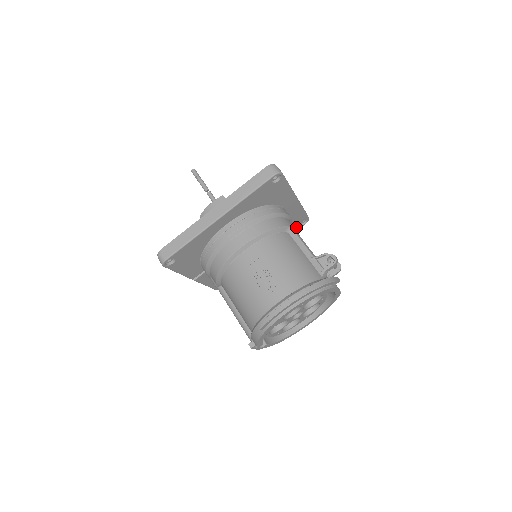
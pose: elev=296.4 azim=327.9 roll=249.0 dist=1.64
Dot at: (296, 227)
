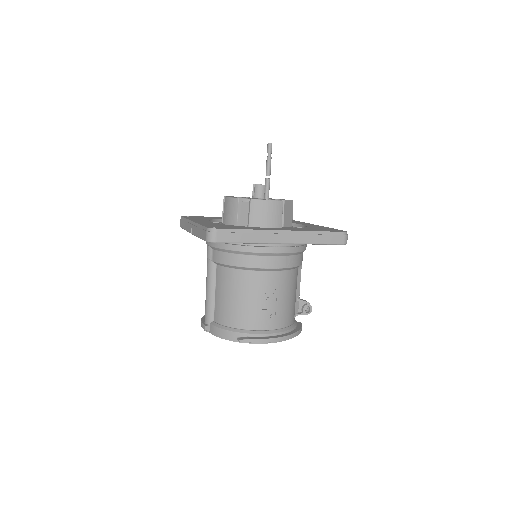
Dot at: occluded
